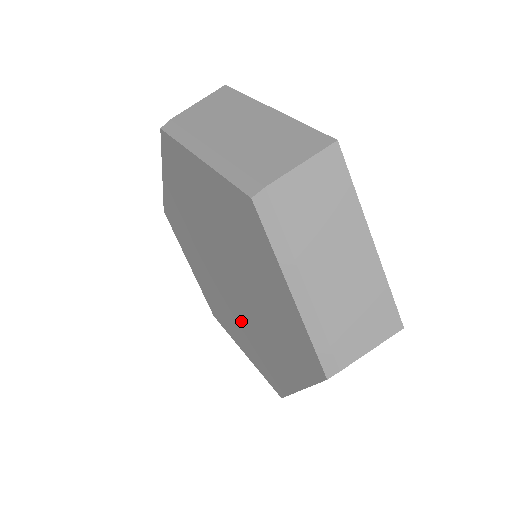
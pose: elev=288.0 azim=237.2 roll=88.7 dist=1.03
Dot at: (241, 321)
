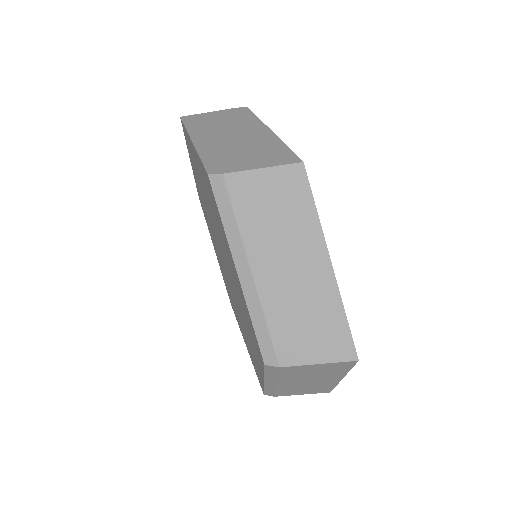
Dot at: occluded
